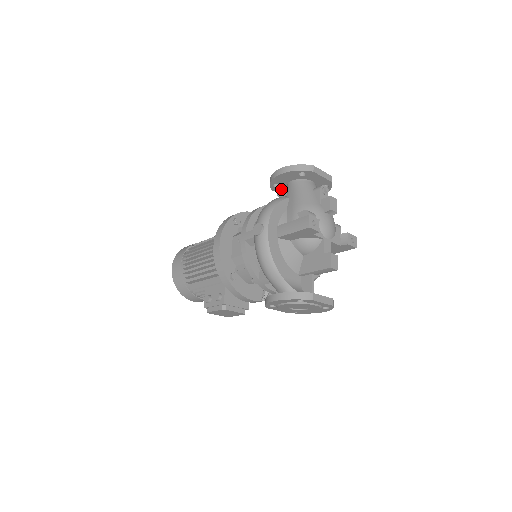
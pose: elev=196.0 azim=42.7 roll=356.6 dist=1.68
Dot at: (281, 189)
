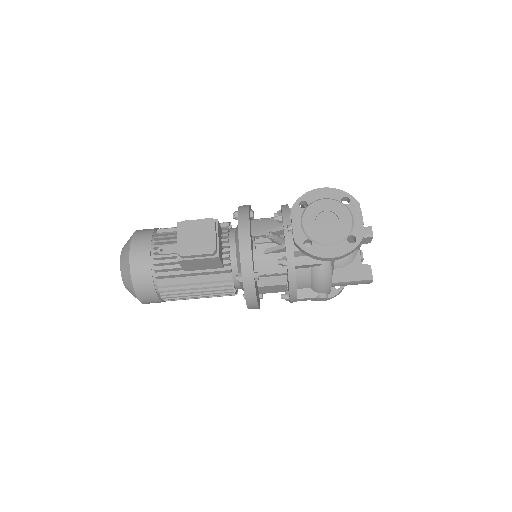
Dot at: occluded
